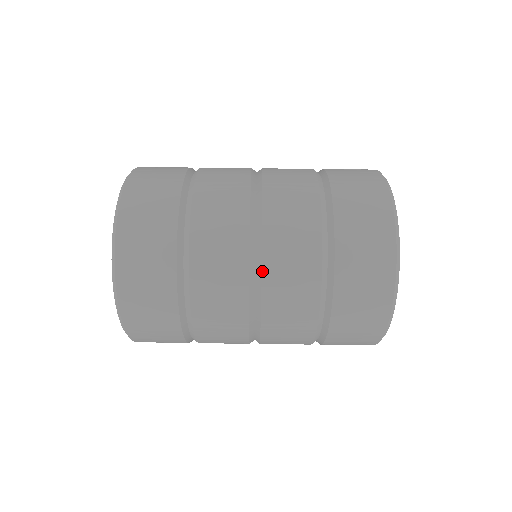
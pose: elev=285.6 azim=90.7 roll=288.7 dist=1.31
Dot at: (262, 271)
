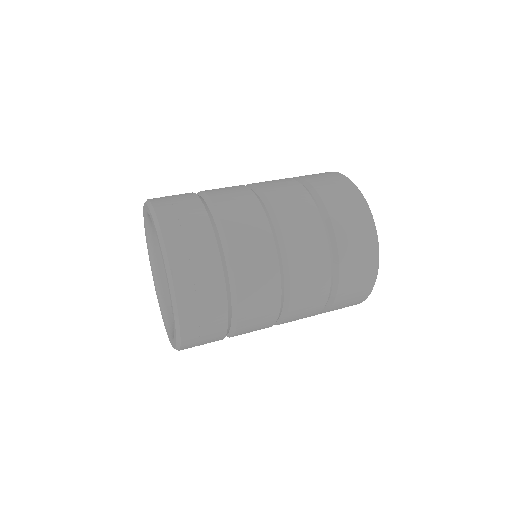
Dot at: (282, 234)
